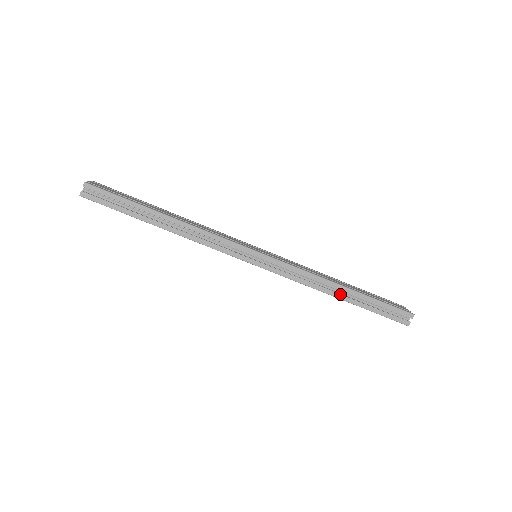
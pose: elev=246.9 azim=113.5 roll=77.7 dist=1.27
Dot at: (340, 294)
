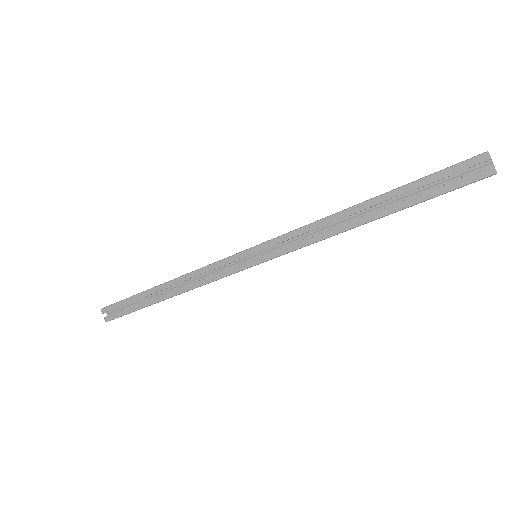
Dot at: (359, 218)
